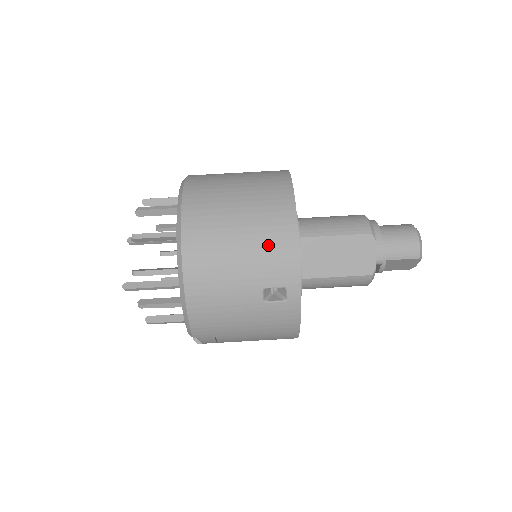
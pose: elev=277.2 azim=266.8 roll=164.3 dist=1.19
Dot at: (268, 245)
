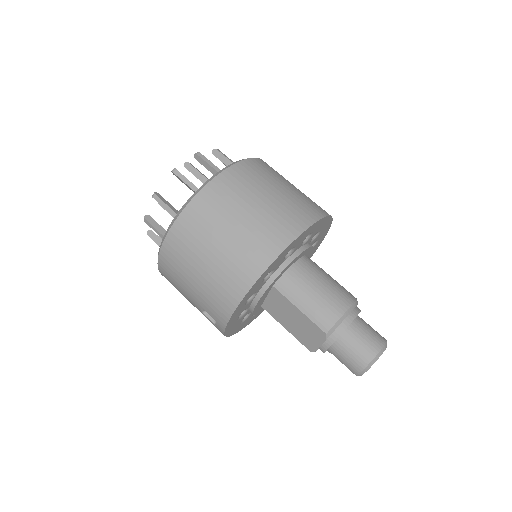
Dot at: (215, 292)
